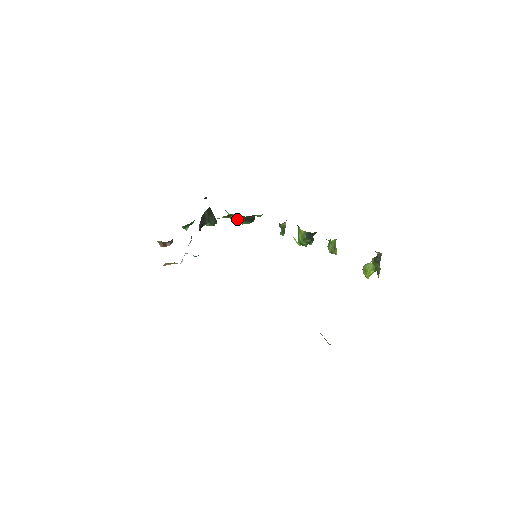
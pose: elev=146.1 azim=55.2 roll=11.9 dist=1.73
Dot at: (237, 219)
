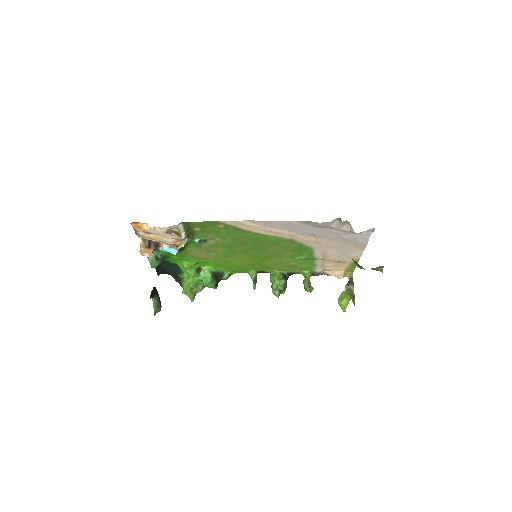
Dot at: (194, 292)
